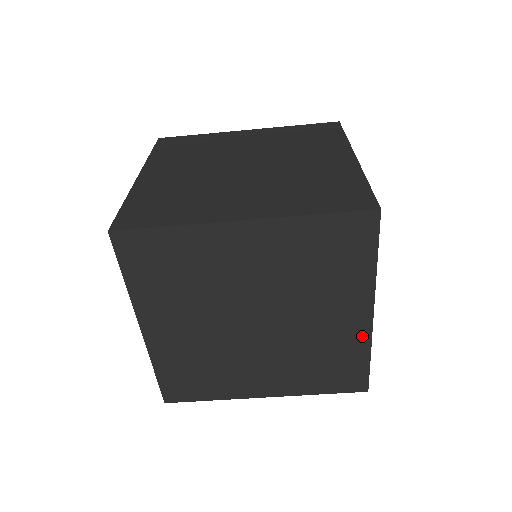
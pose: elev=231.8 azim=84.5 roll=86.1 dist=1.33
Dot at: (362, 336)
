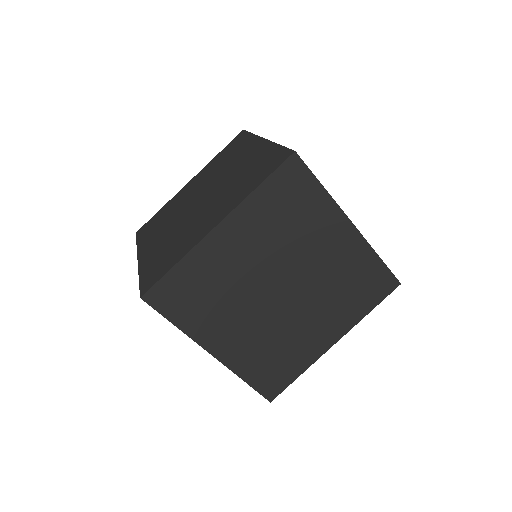
Dot at: (360, 245)
